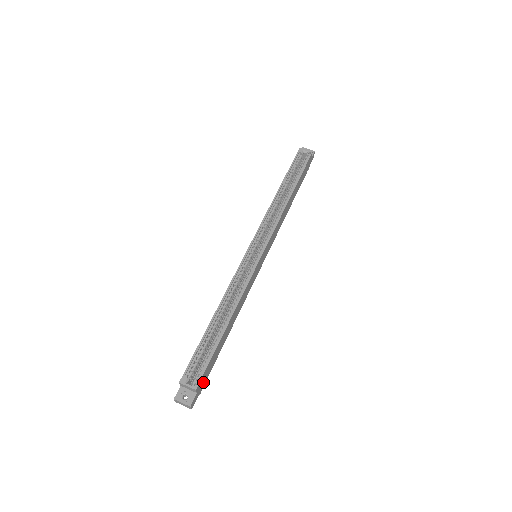
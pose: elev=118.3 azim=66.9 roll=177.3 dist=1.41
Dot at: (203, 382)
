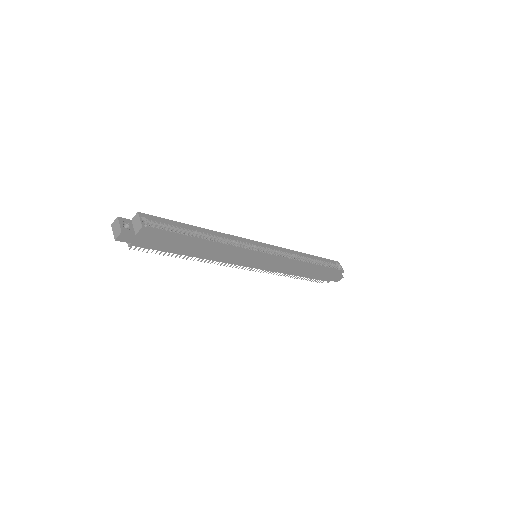
Dot at: (145, 241)
